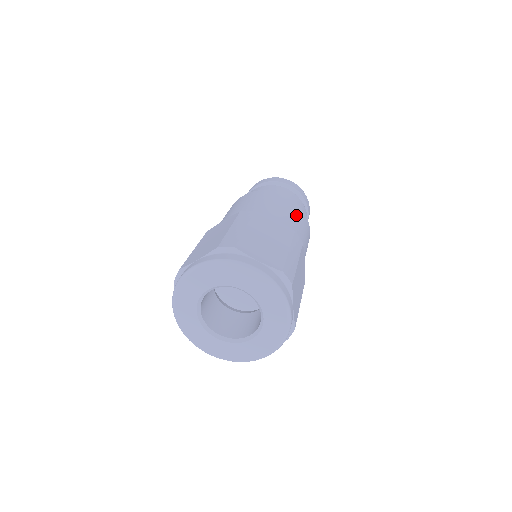
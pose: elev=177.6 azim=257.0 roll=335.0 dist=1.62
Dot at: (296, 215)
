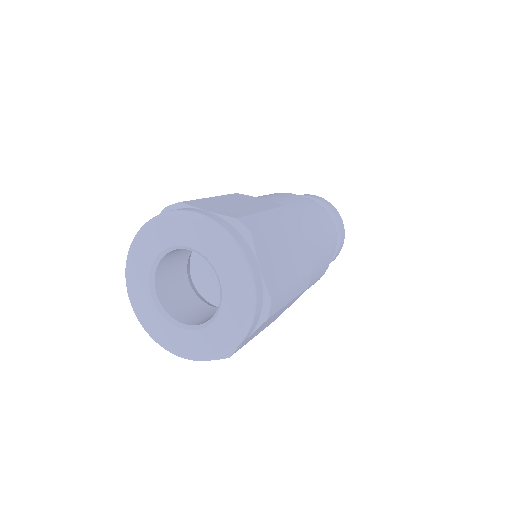
Dot at: (301, 205)
